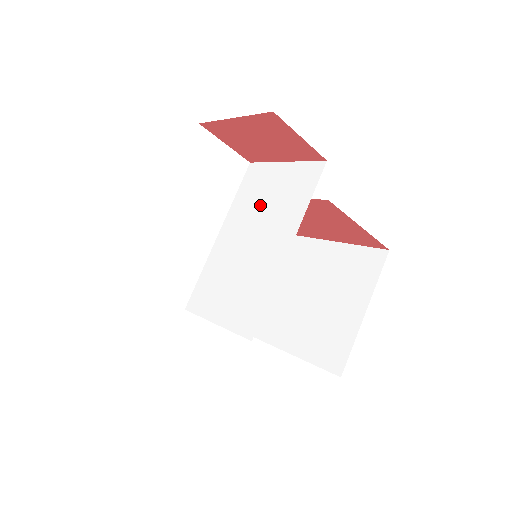
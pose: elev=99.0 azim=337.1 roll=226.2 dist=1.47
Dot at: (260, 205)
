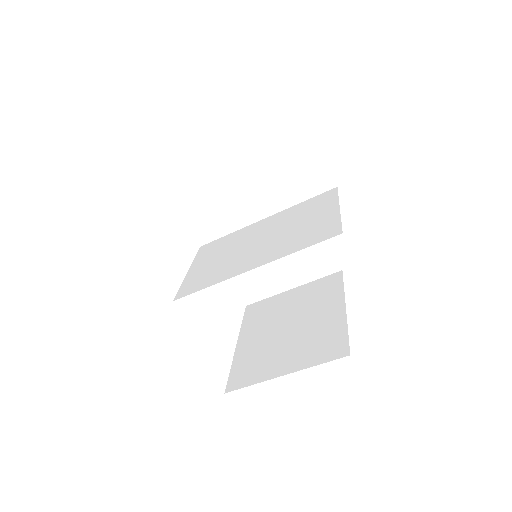
Dot at: (293, 223)
